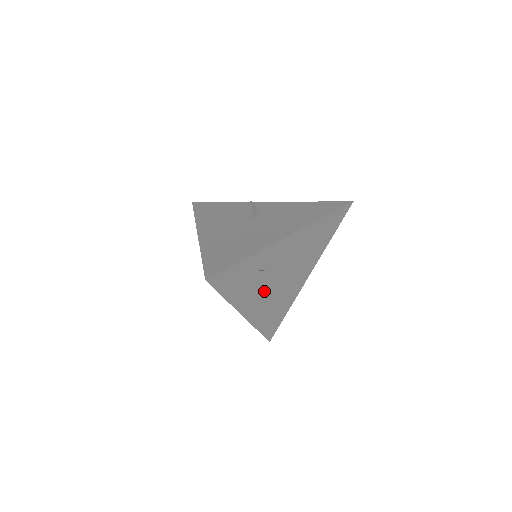
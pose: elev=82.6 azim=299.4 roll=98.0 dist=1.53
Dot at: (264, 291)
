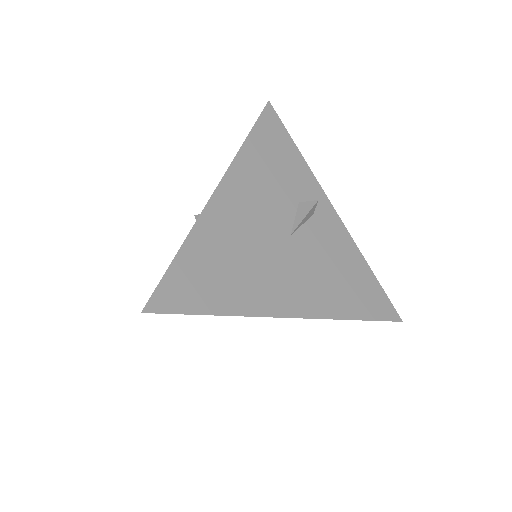
Dot at: occluded
